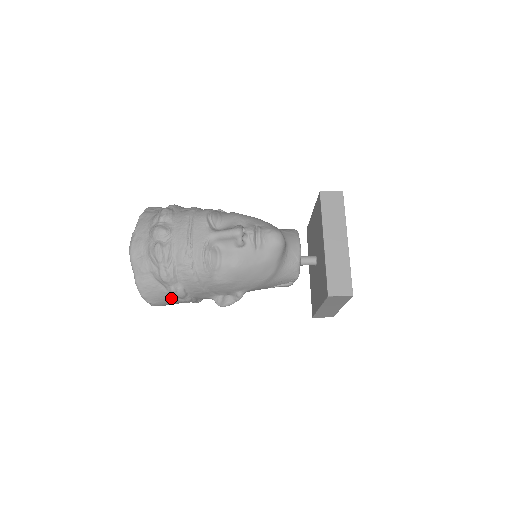
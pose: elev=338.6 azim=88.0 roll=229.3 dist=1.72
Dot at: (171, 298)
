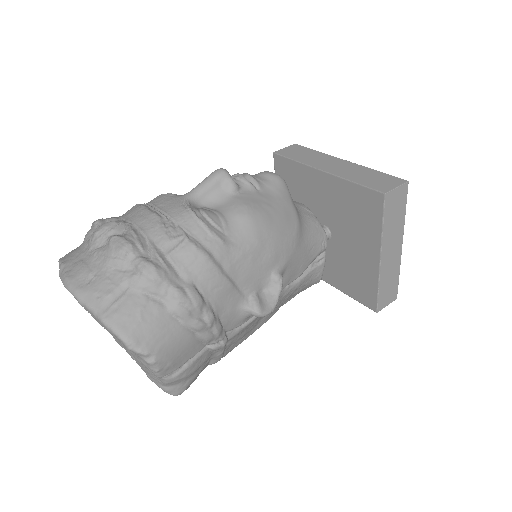
Dot at: (181, 324)
